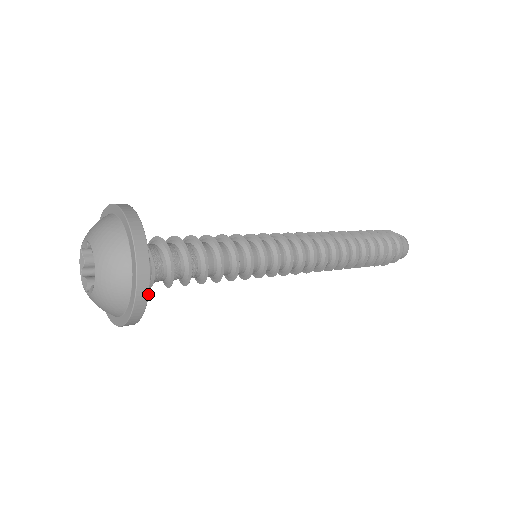
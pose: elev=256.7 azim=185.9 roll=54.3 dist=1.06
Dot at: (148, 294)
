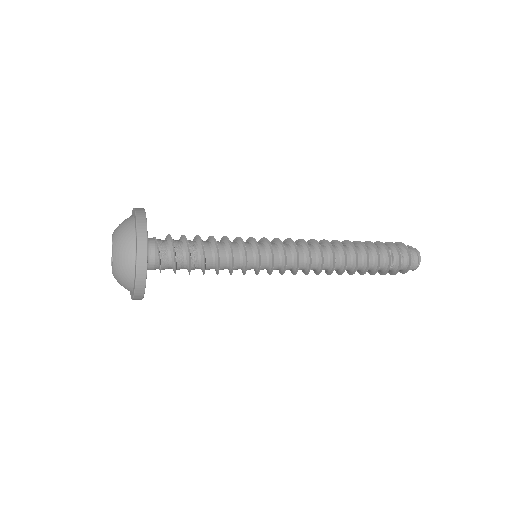
Dot at: (146, 269)
